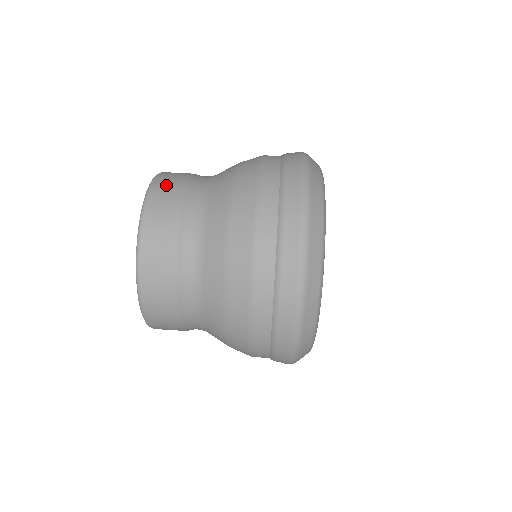
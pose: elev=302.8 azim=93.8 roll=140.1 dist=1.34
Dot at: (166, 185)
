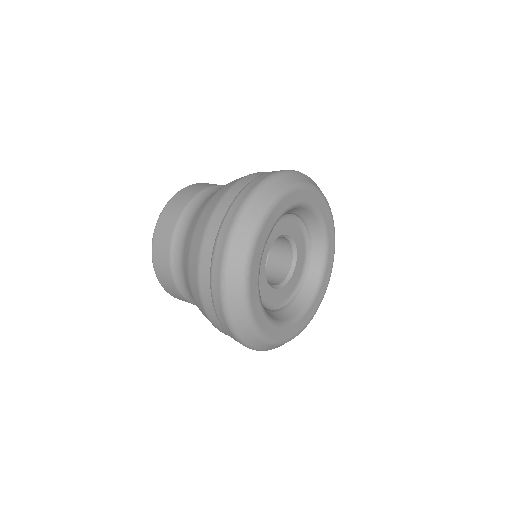
Dot at: occluded
